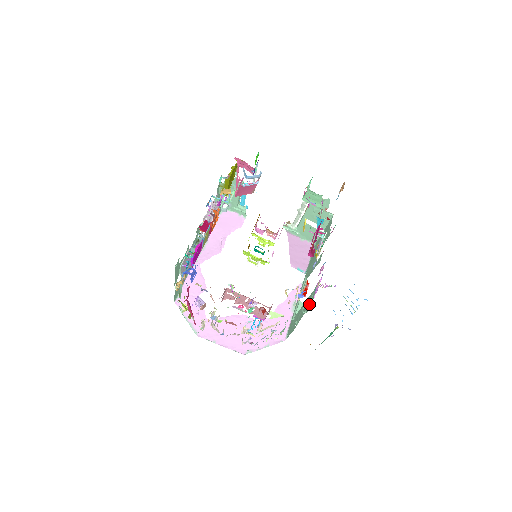
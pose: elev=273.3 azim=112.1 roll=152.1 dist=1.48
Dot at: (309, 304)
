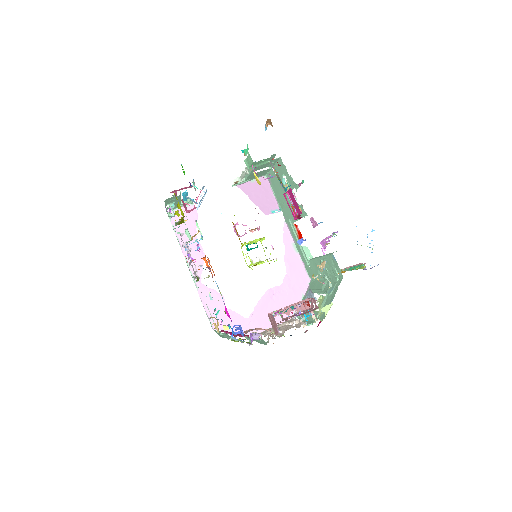
Dot at: (335, 270)
